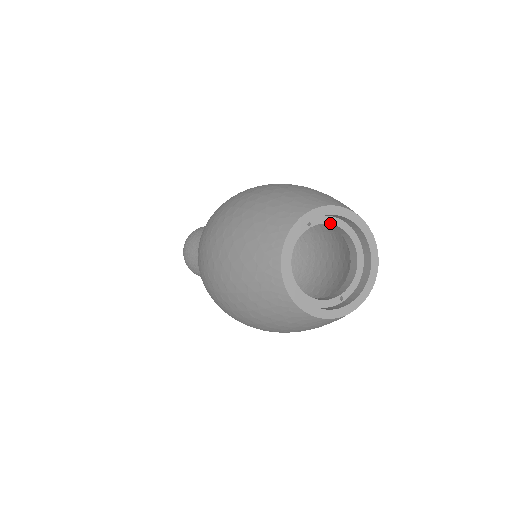
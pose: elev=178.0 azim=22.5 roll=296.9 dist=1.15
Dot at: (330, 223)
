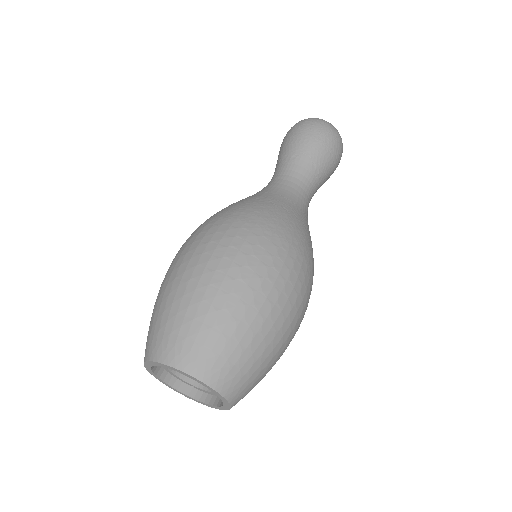
Dot at: occluded
